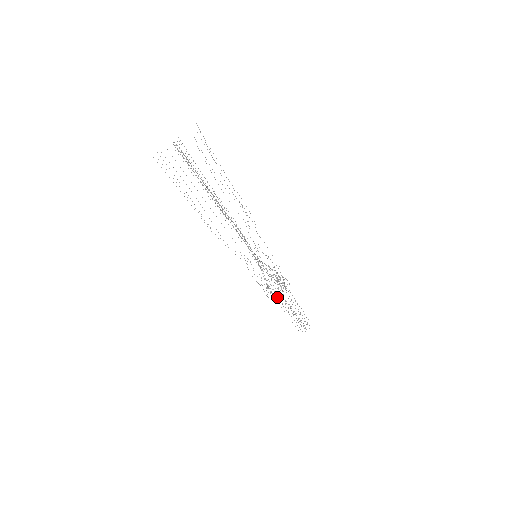
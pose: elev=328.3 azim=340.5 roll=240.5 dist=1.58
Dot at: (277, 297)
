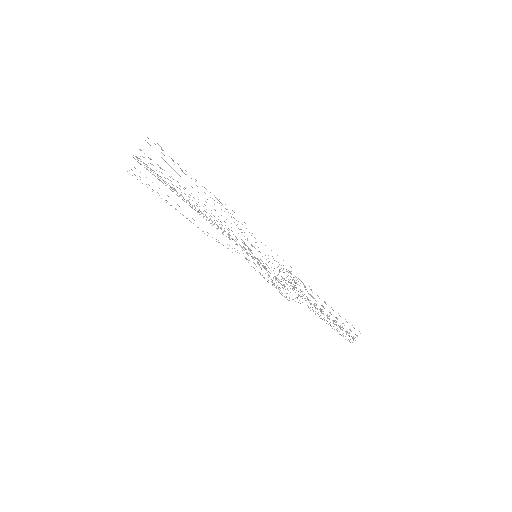
Dot at: occluded
